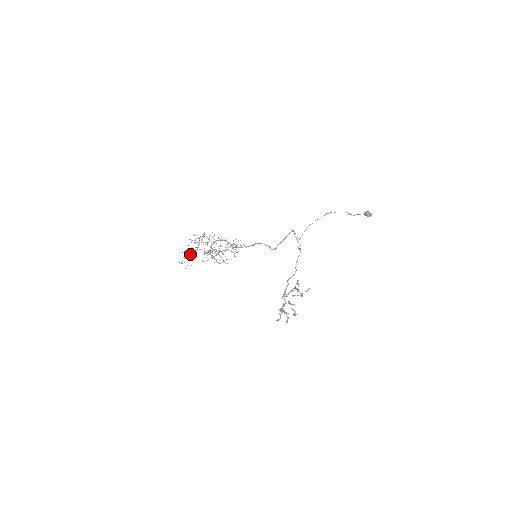
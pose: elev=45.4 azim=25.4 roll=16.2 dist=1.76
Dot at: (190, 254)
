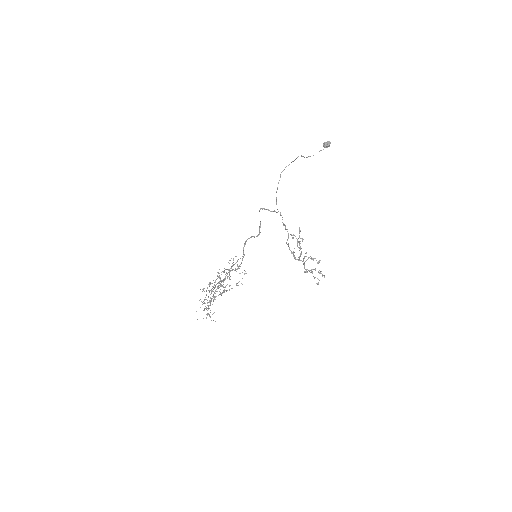
Dot at: (208, 306)
